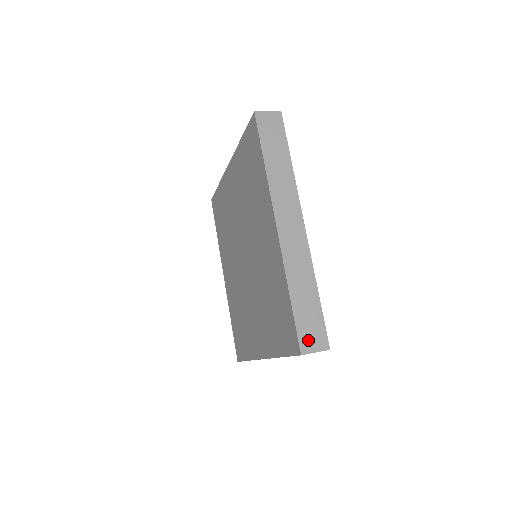
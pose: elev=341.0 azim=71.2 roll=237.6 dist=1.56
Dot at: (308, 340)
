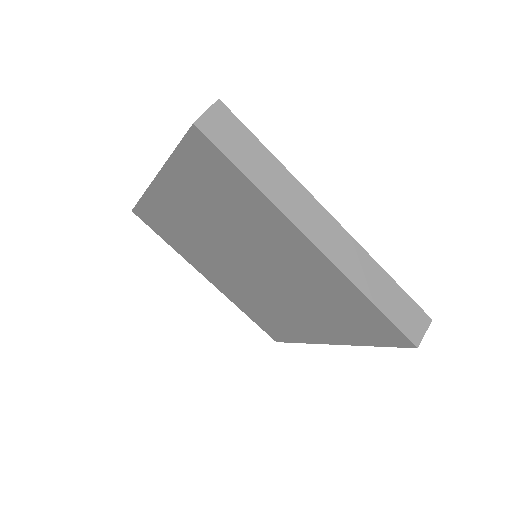
Dot at: (413, 329)
